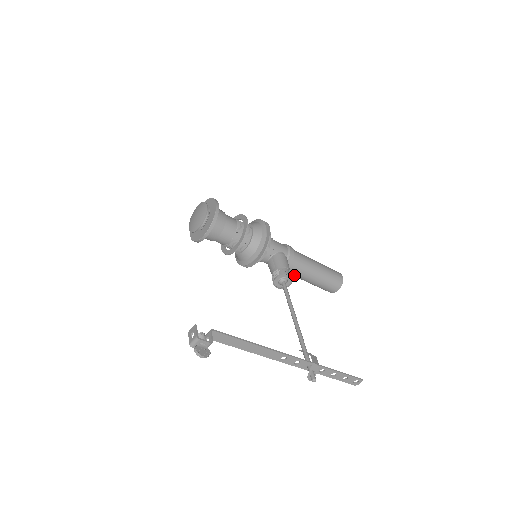
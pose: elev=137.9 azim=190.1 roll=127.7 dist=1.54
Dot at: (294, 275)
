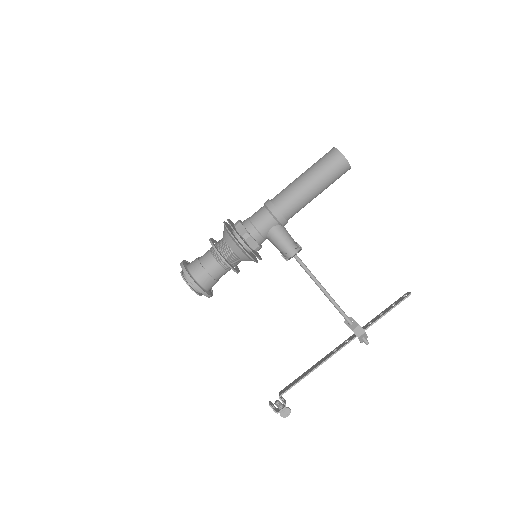
Dot at: occluded
